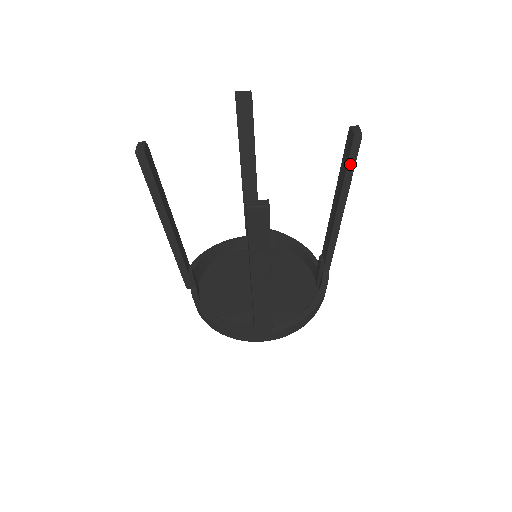
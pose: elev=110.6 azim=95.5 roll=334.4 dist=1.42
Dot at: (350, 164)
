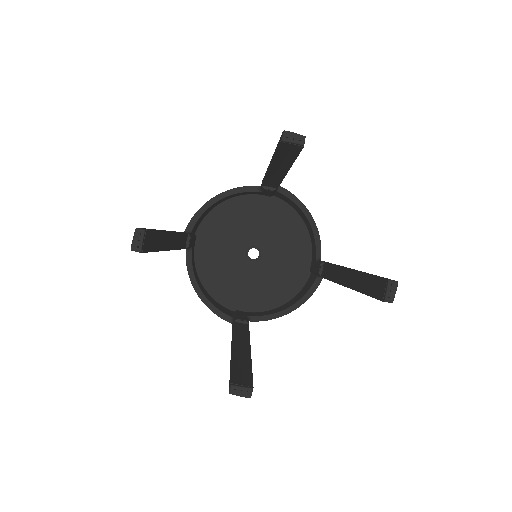
Dot at: occluded
